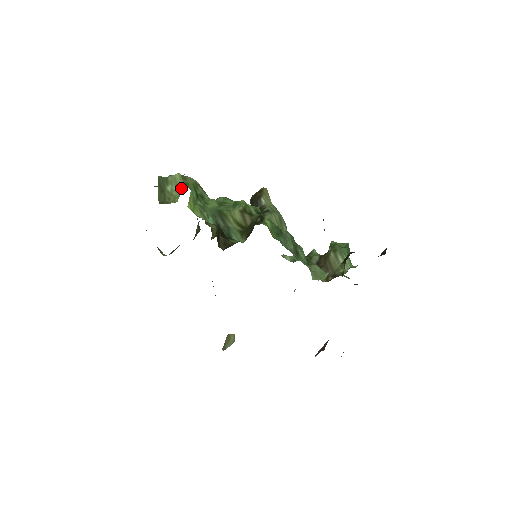
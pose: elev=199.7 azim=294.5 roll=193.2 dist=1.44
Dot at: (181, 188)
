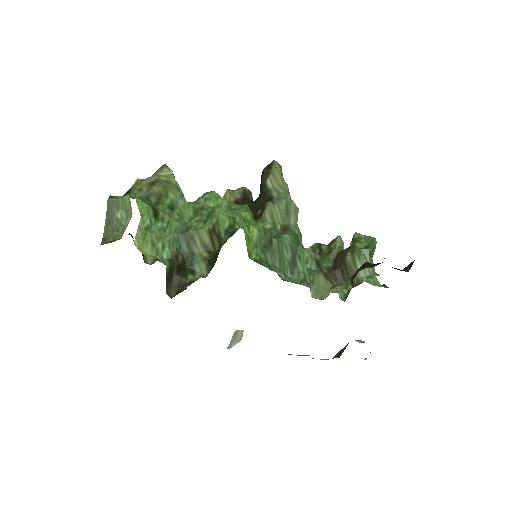
Dot at: (129, 216)
